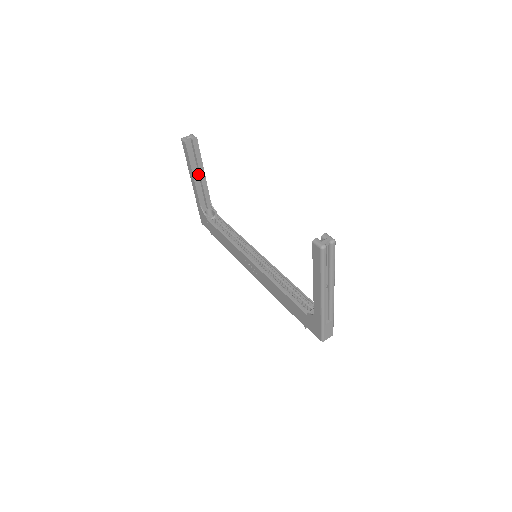
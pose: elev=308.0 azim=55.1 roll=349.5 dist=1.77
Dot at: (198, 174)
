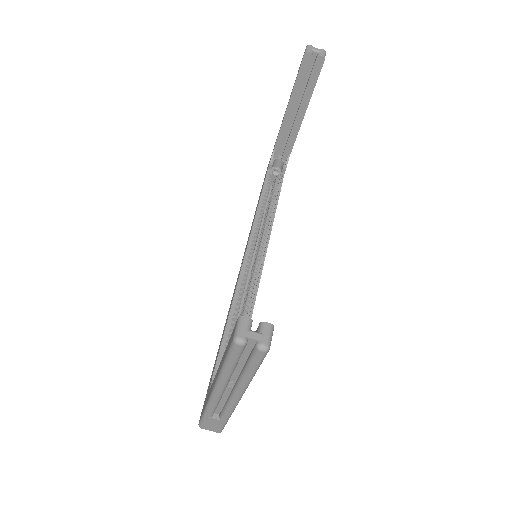
Dot at: (298, 108)
